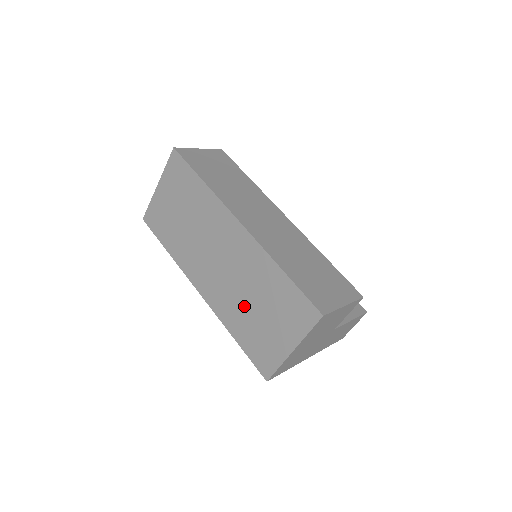
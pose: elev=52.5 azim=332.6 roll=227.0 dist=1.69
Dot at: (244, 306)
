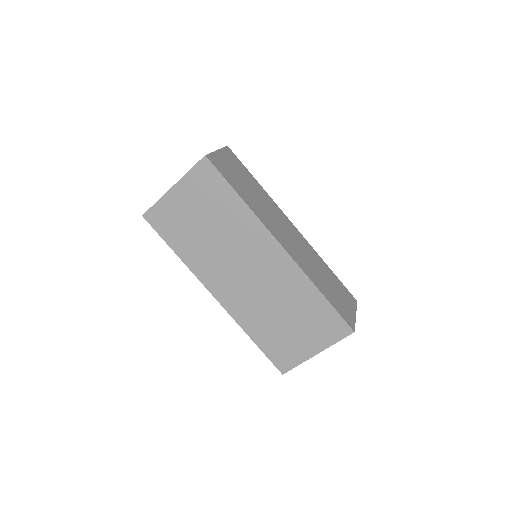
Dot at: (271, 316)
